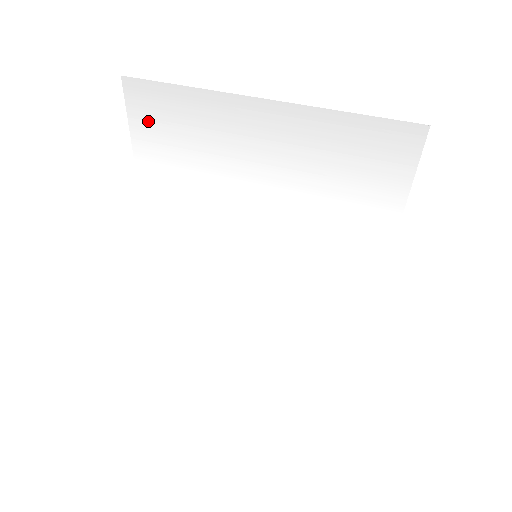
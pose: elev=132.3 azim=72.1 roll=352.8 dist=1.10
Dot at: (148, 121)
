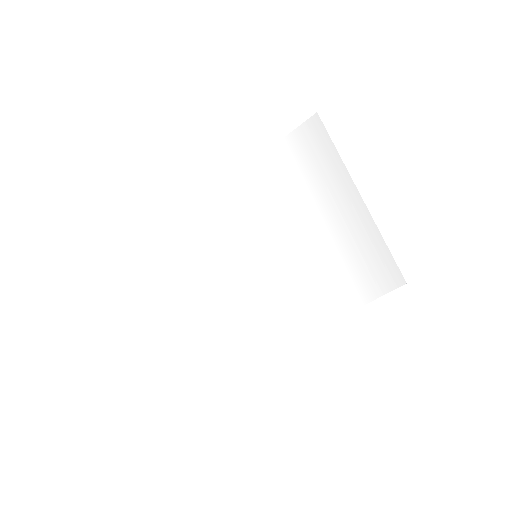
Dot at: (301, 141)
